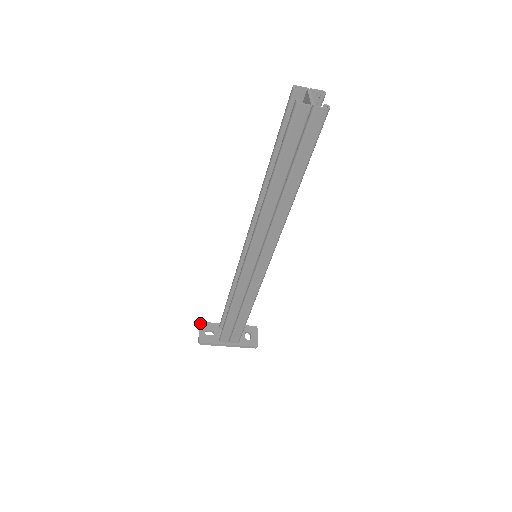
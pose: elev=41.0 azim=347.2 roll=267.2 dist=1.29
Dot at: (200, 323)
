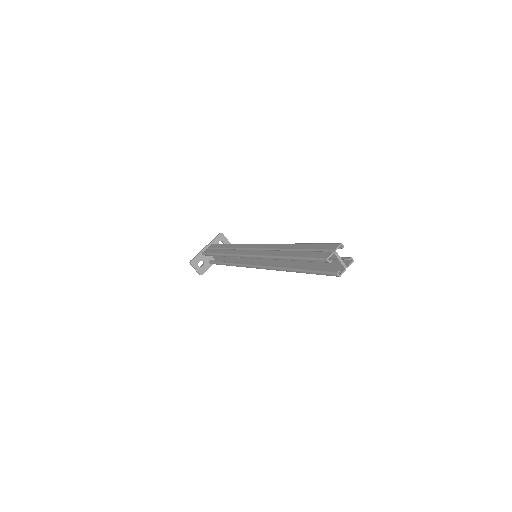
Dot at: (191, 263)
